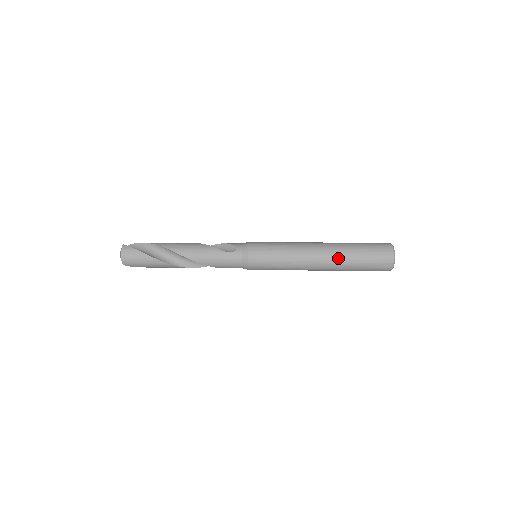
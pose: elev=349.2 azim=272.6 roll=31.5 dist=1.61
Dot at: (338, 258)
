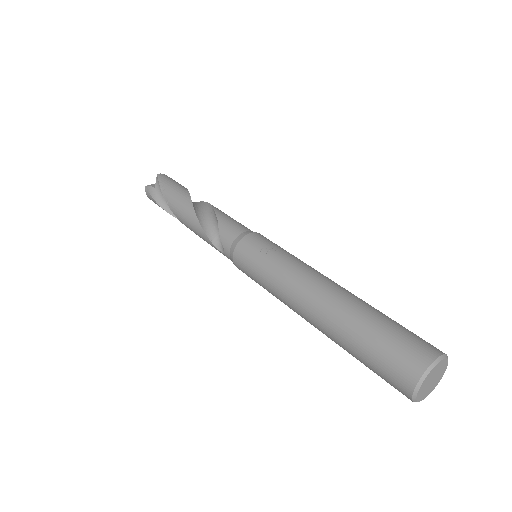
Dot at: occluded
